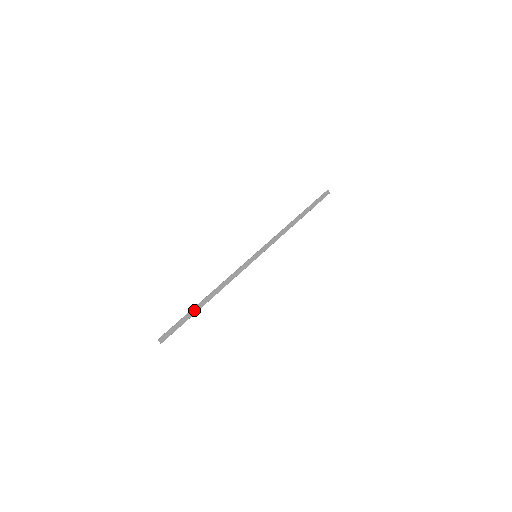
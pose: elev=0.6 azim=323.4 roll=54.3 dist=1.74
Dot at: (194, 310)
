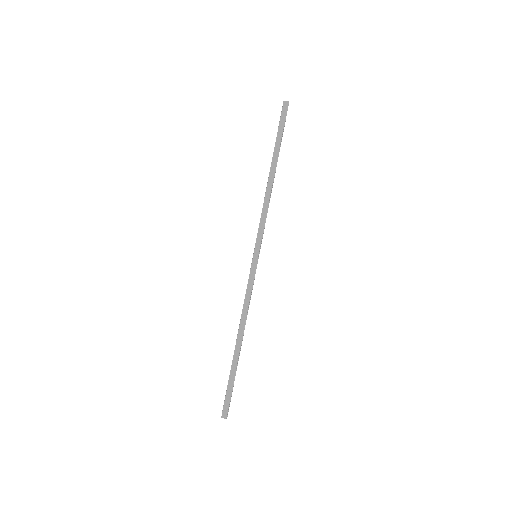
Dot at: (233, 364)
